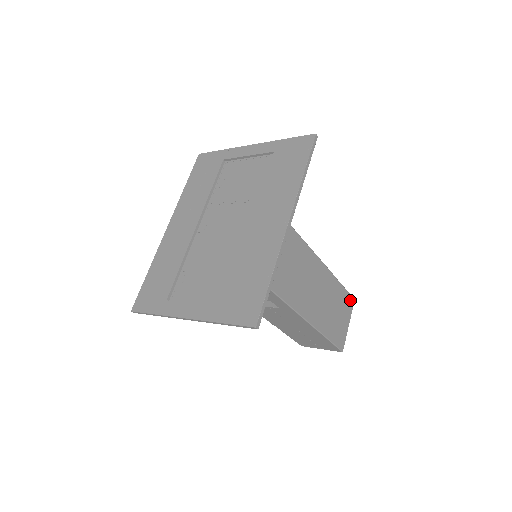
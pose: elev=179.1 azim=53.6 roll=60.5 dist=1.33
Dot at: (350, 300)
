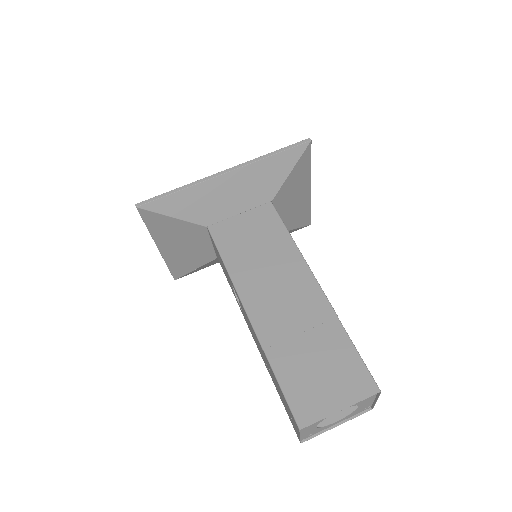
Dot at: (366, 381)
